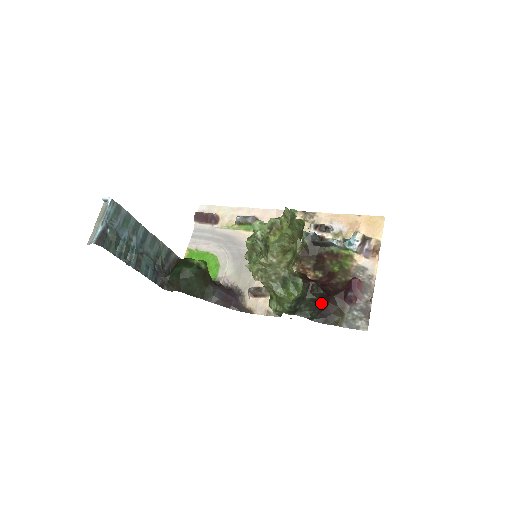
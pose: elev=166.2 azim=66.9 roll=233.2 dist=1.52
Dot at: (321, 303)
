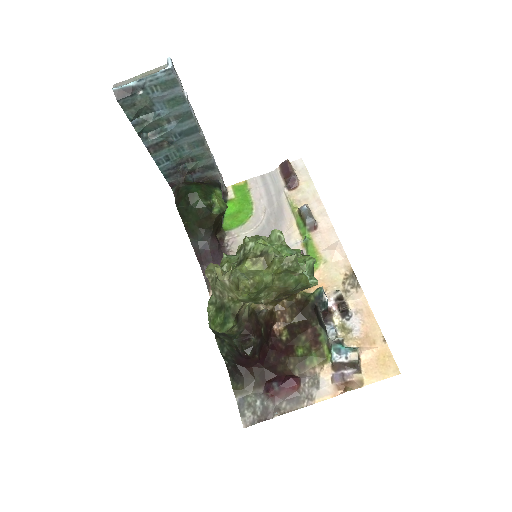
Dot at: (243, 359)
